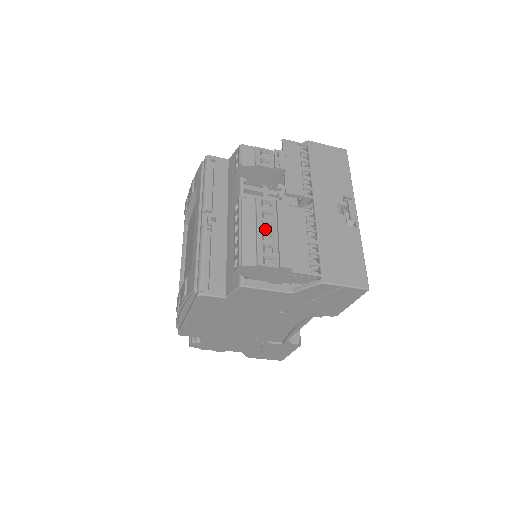
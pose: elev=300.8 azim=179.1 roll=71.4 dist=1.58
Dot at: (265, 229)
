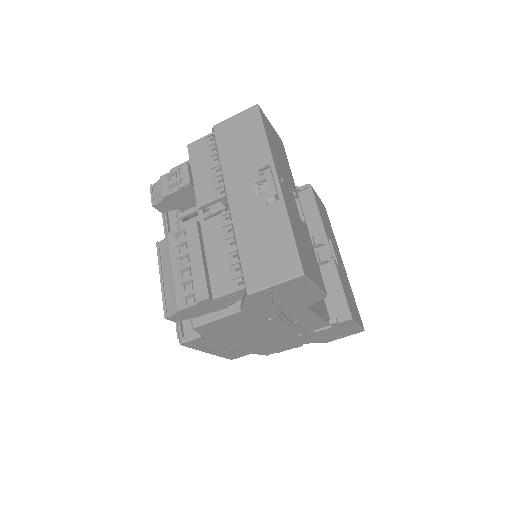
Dot at: (179, 267)
